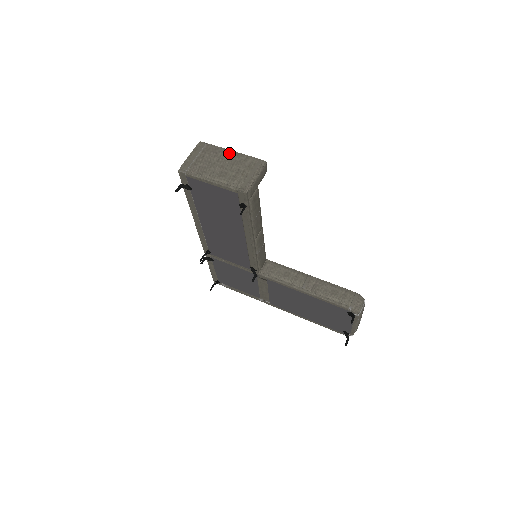
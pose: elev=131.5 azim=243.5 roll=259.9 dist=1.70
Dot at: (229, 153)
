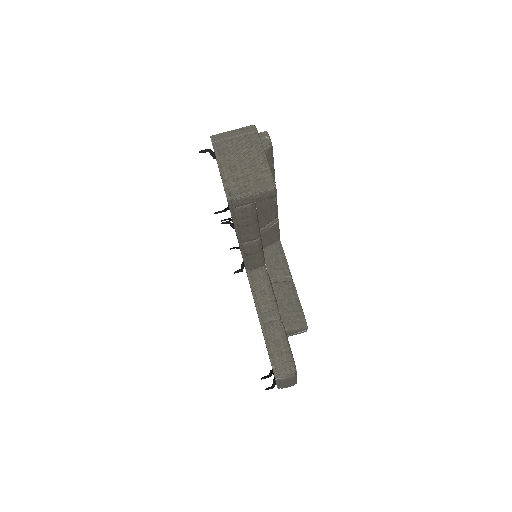
Dot at: (260, 154)
